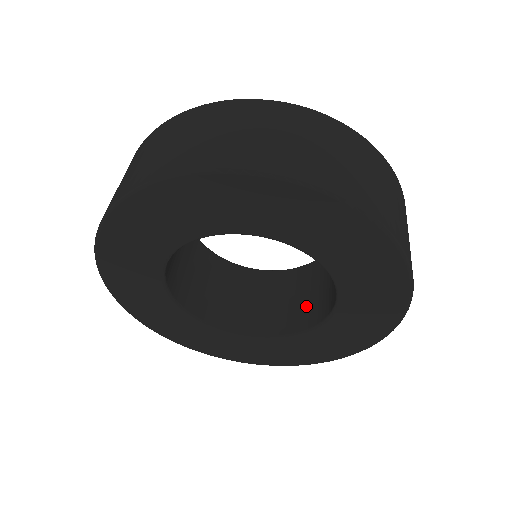
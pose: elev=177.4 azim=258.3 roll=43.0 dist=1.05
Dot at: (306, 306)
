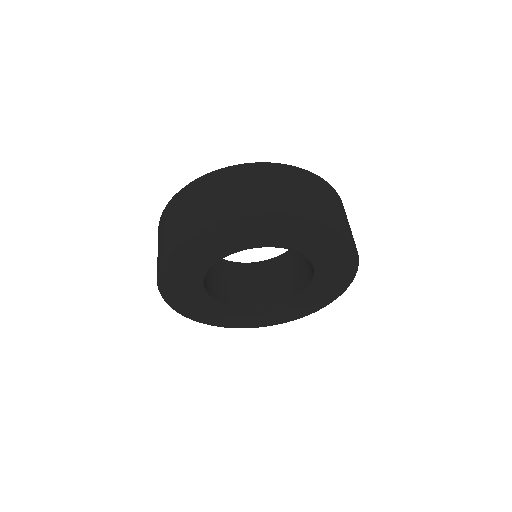
Dot at: (308, 263)
